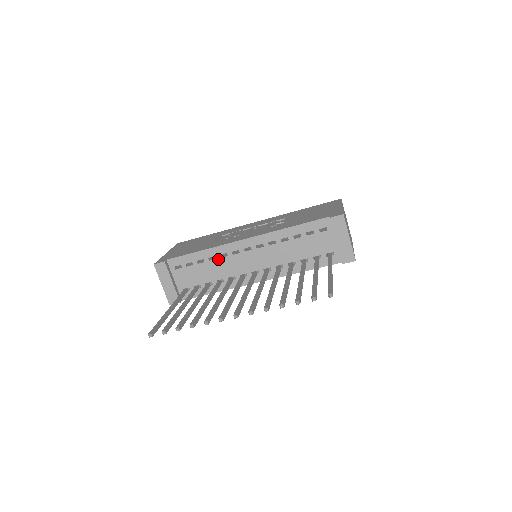
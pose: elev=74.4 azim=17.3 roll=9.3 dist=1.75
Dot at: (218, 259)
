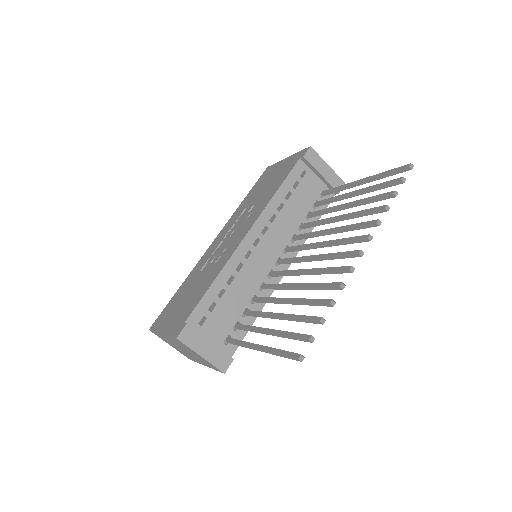
Dot at: (236, 276)
